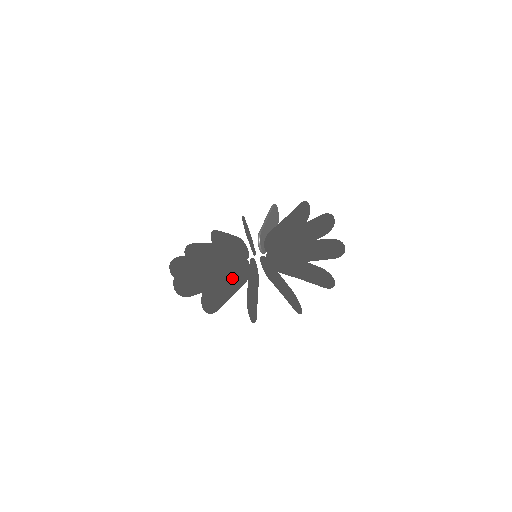
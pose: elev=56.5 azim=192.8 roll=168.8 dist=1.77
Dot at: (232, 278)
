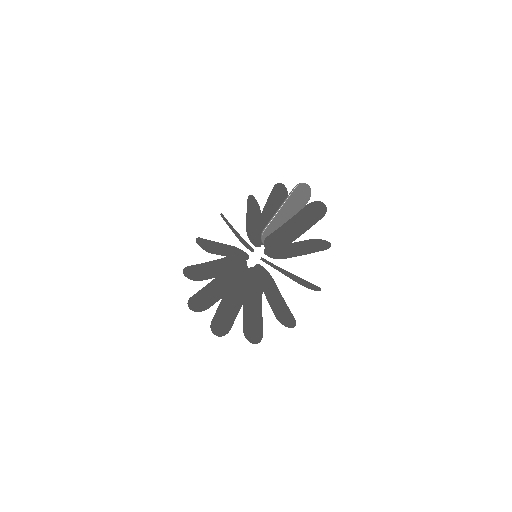
Dot at: (222, 283)
